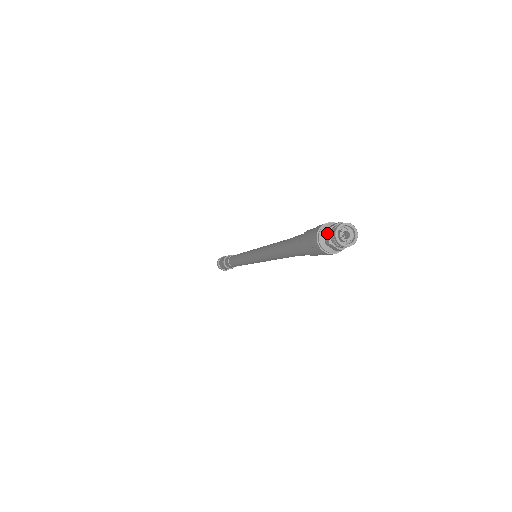
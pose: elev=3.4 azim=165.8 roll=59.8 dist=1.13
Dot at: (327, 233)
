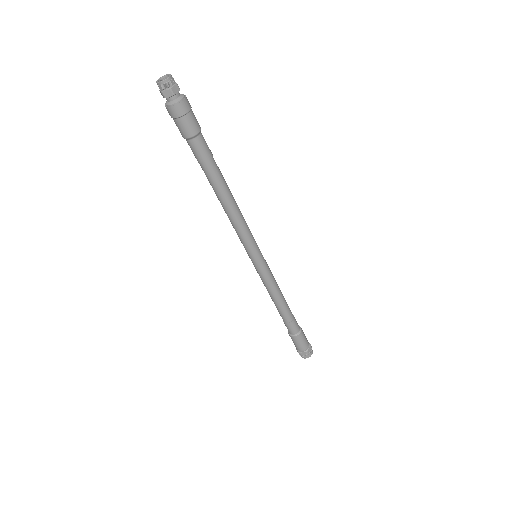
Dot at: (161, 93)
